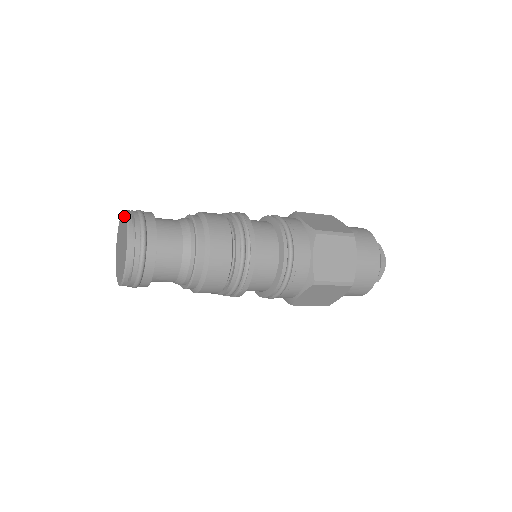
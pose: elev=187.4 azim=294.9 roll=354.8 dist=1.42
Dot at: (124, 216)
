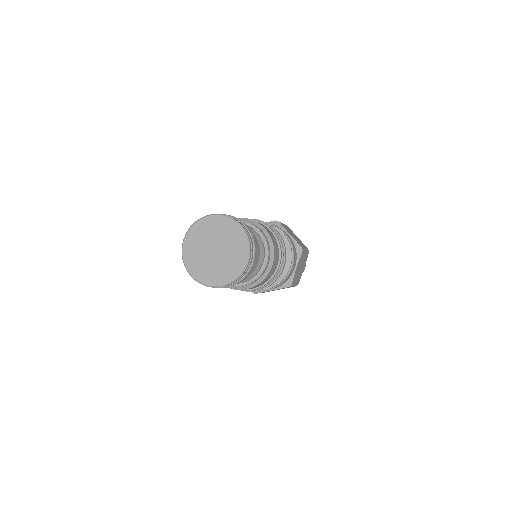
Dot at: (205, 221)
